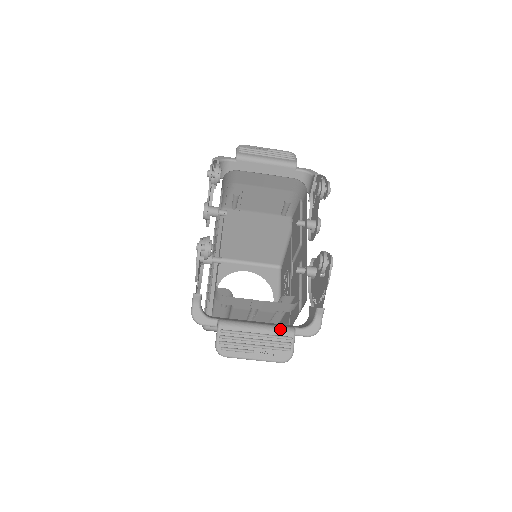
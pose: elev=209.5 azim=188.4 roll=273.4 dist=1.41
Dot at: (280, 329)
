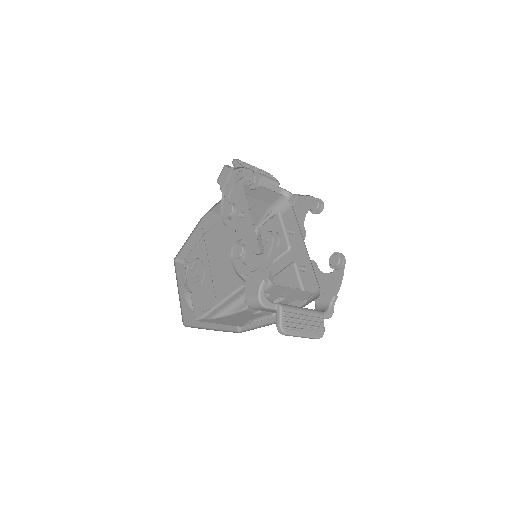
Dot at: (316, 312)
